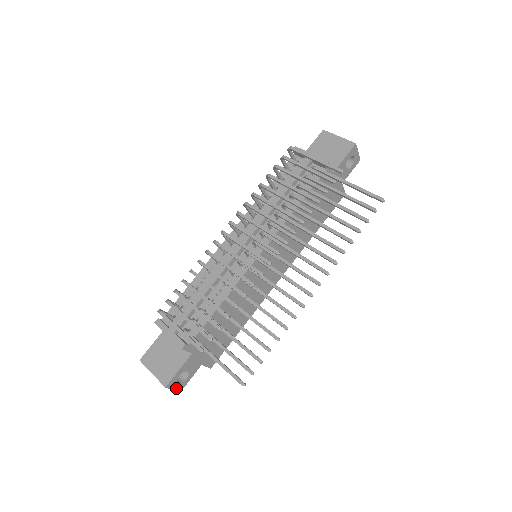
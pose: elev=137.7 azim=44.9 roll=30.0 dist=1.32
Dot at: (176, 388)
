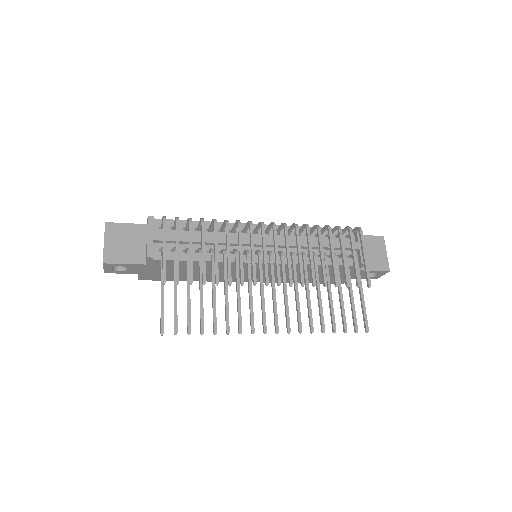
Dot at: (106, 269)
